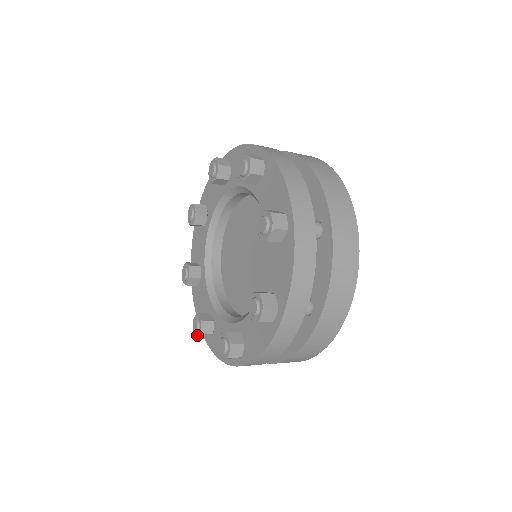
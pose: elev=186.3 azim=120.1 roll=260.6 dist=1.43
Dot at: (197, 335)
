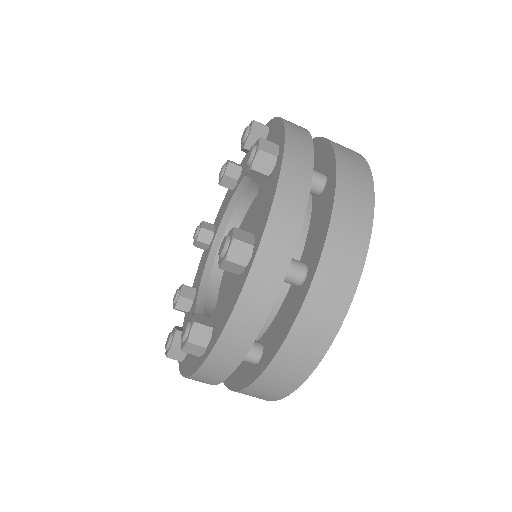
Dot at: (188, 335)
